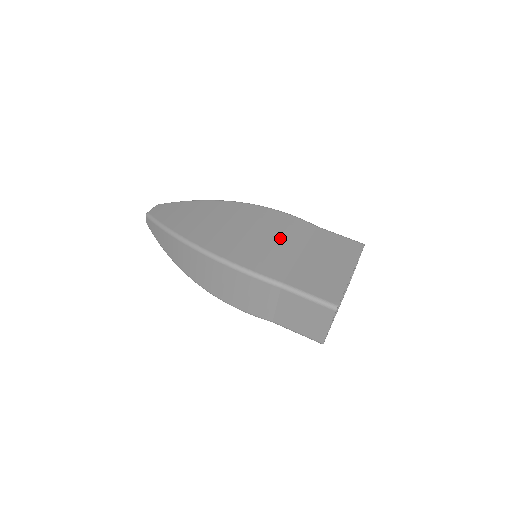
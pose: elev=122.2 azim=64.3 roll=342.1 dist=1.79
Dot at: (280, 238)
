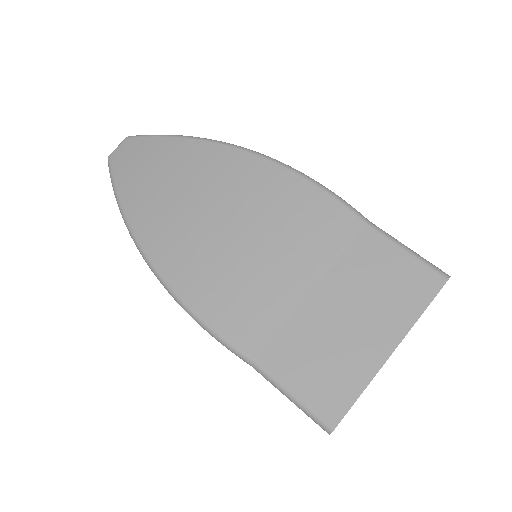
Dot at: (284, 251)
